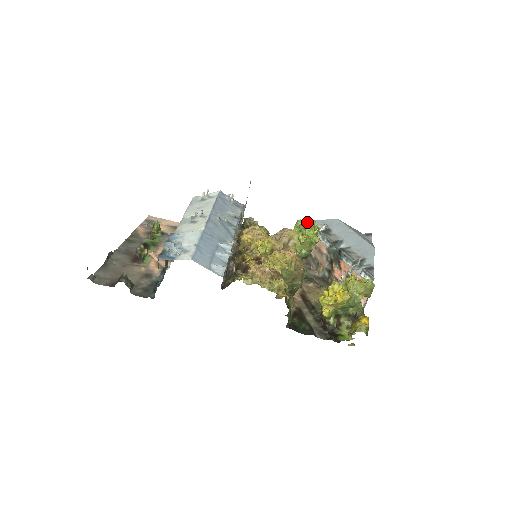
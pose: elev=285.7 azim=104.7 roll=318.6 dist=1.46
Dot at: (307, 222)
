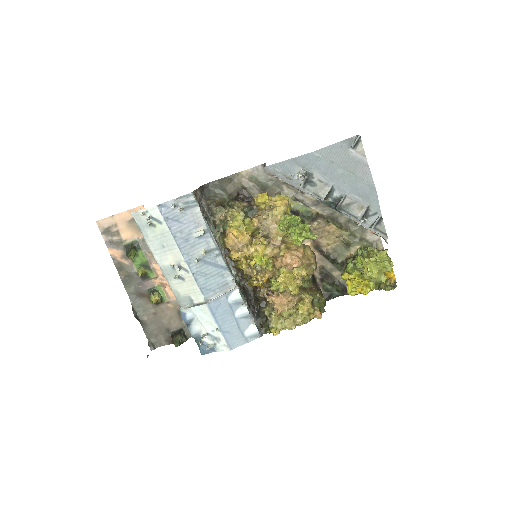
Dot at: (291, 226)
